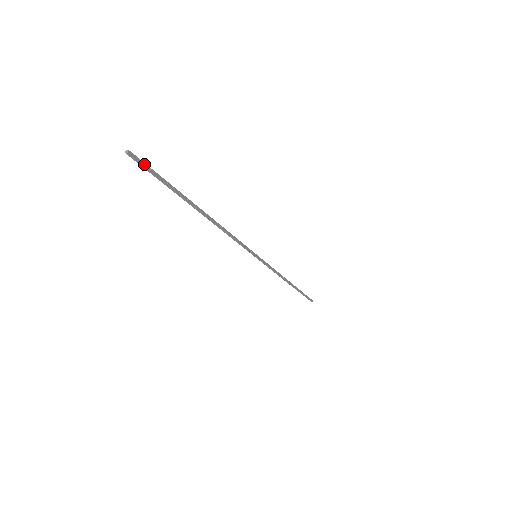
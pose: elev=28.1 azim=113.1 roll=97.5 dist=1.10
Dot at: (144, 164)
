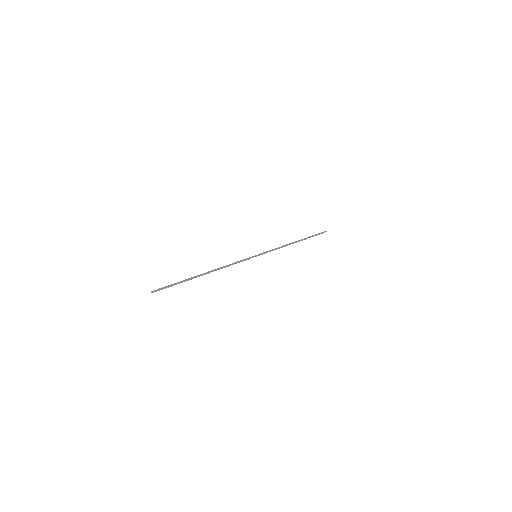
Dot at: (162, 288)
